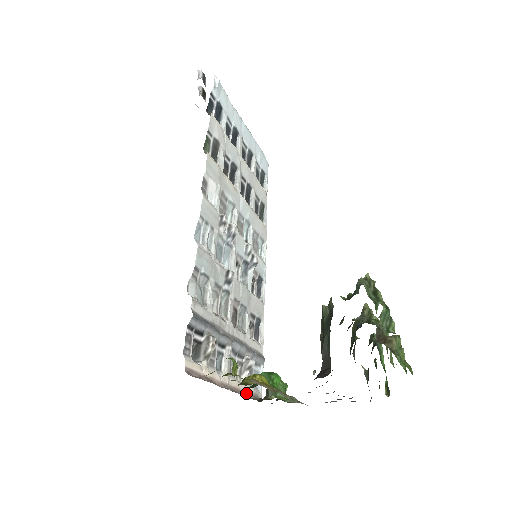
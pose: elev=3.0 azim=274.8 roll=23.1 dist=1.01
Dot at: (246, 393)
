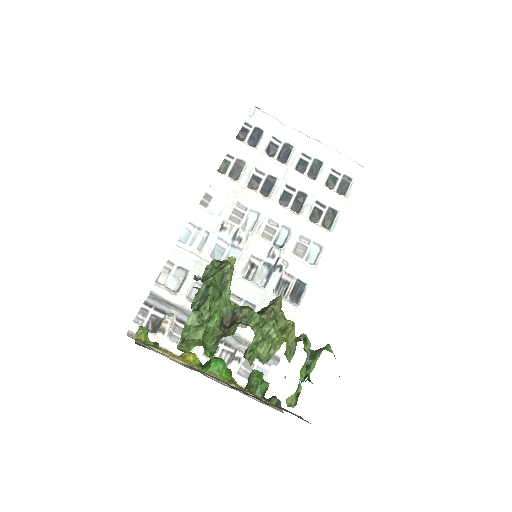
Dot at: occluded
